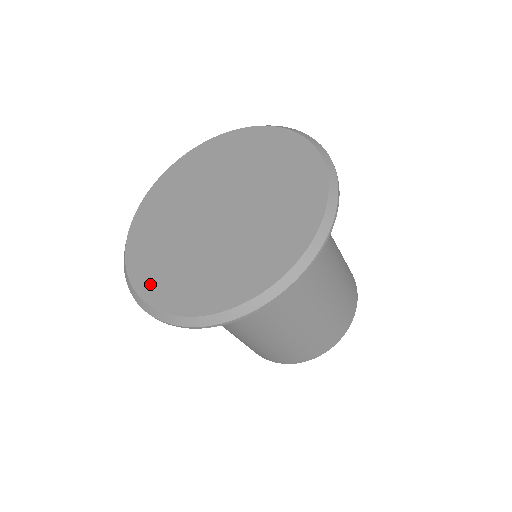
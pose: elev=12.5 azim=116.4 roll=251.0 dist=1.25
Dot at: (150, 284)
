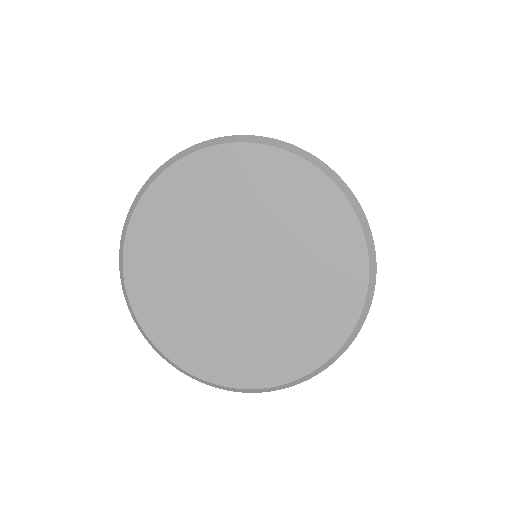
Dot at: (175, 345)
